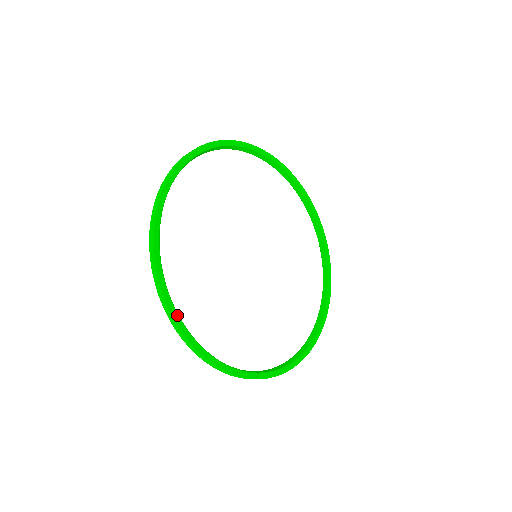
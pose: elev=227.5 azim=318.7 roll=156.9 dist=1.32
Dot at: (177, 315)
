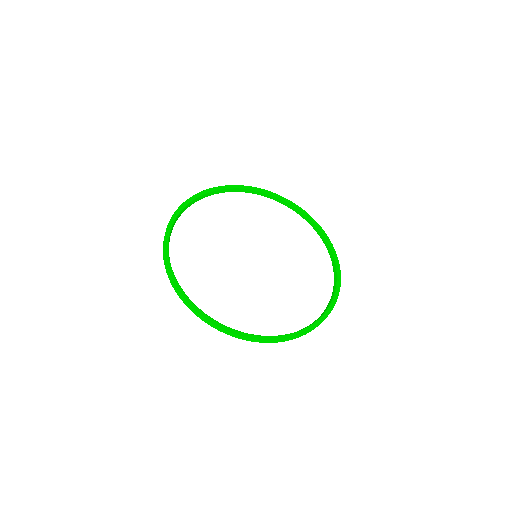
Dot at: (169, 262)
